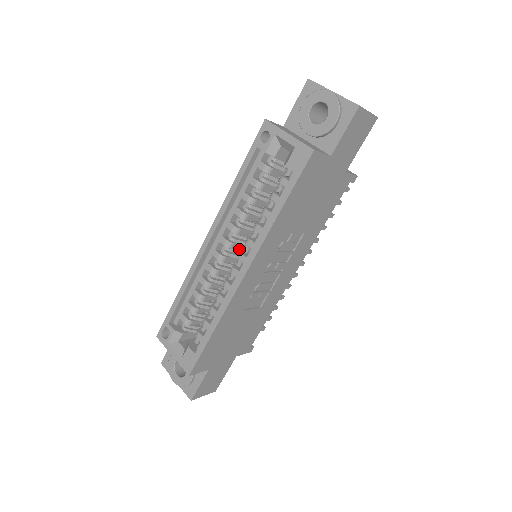
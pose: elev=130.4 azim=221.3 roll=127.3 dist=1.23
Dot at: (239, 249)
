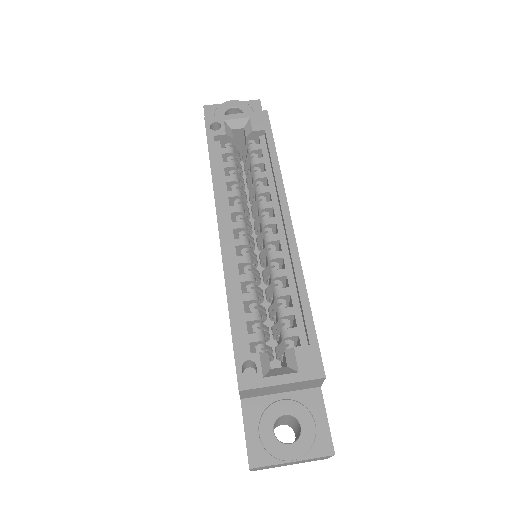
Dot at: occluded
